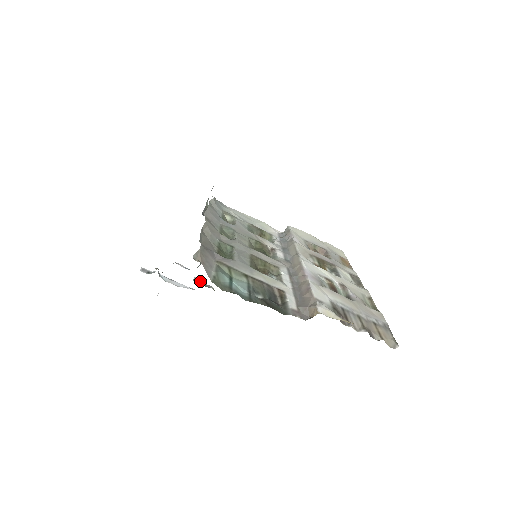
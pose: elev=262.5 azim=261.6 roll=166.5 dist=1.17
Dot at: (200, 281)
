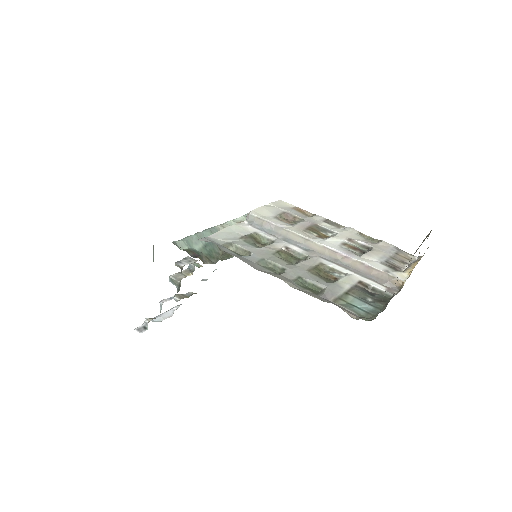
Dot at: (180, 297)
